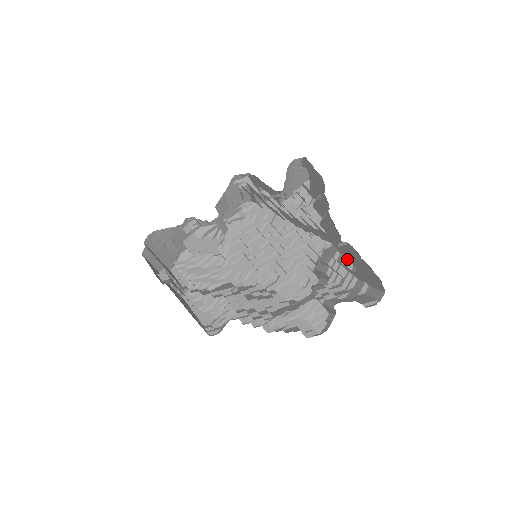
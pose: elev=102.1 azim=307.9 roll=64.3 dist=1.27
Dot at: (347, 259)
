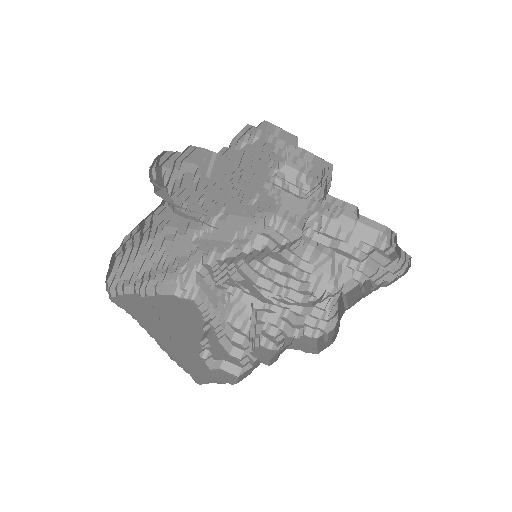
Dot at: (336, 199)
